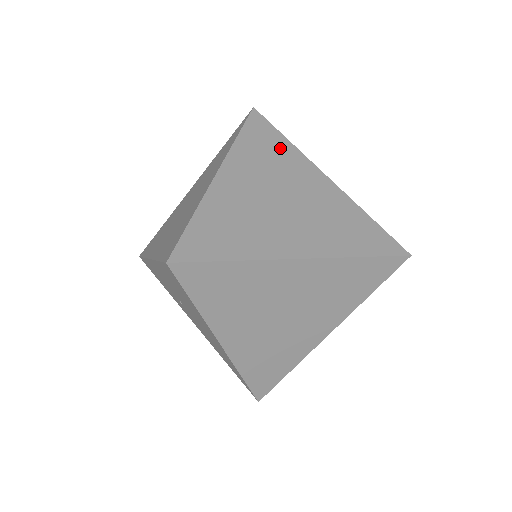
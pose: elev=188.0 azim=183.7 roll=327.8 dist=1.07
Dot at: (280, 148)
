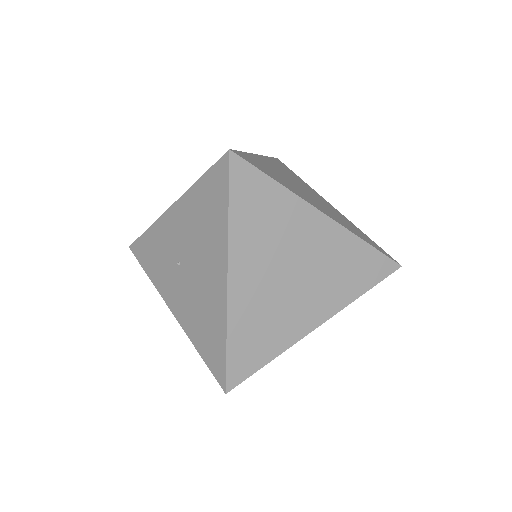
Dot at: (299, 178)
